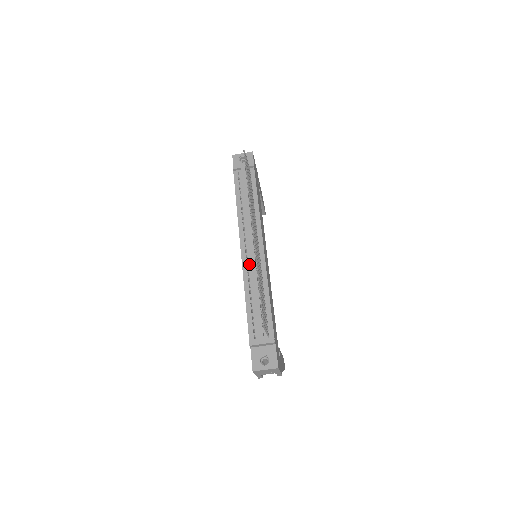
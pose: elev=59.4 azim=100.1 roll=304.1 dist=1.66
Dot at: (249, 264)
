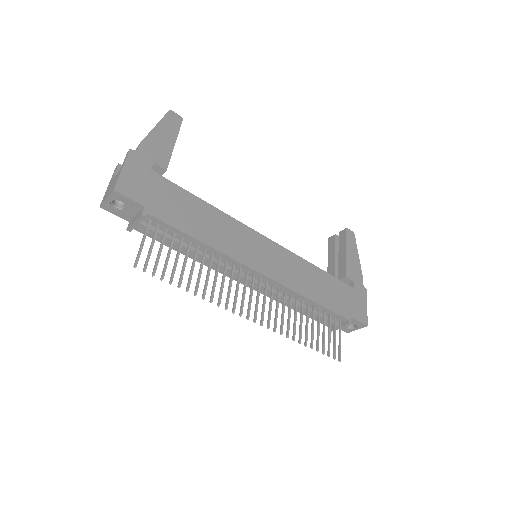
Dot at: occluded
